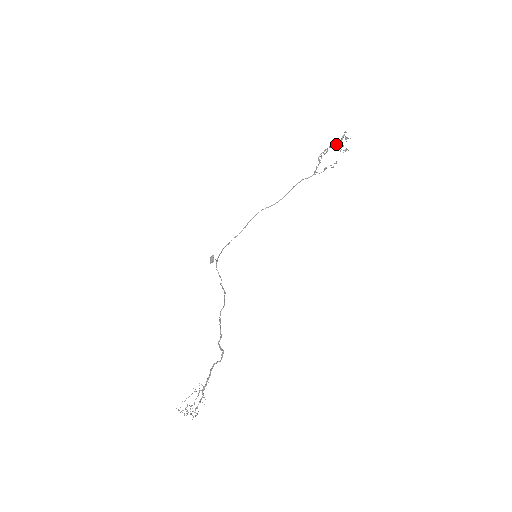
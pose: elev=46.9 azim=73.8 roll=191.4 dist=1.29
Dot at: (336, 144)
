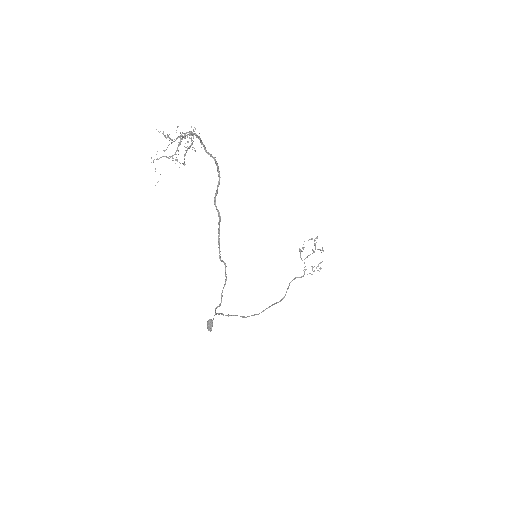
Dot at: (312, 250)
